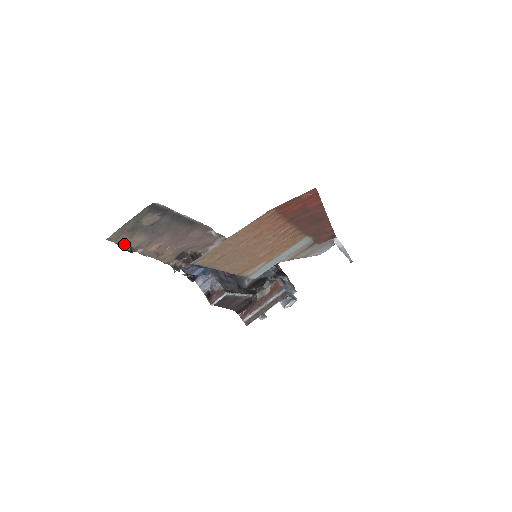
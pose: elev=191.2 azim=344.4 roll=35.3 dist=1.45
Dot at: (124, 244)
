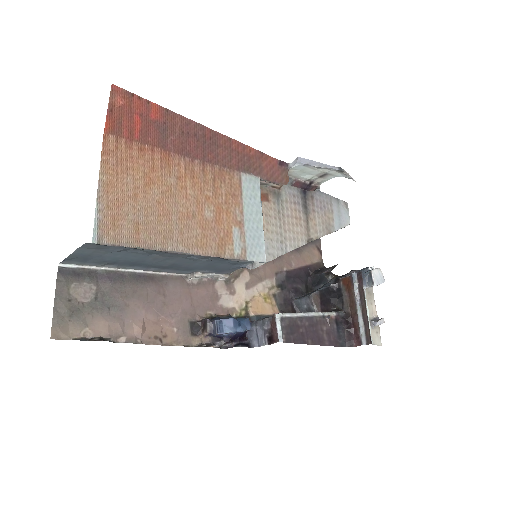
Dot at: (87, 338)
